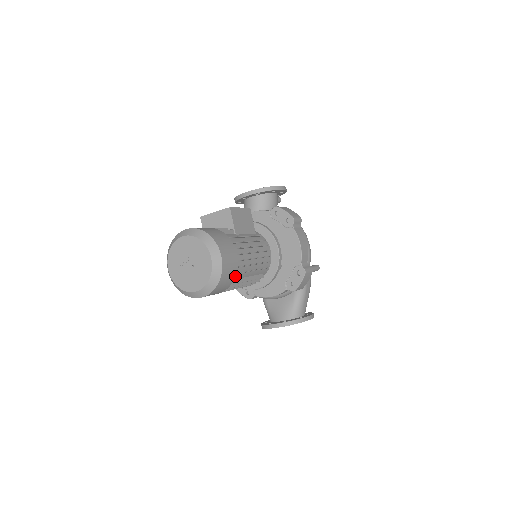
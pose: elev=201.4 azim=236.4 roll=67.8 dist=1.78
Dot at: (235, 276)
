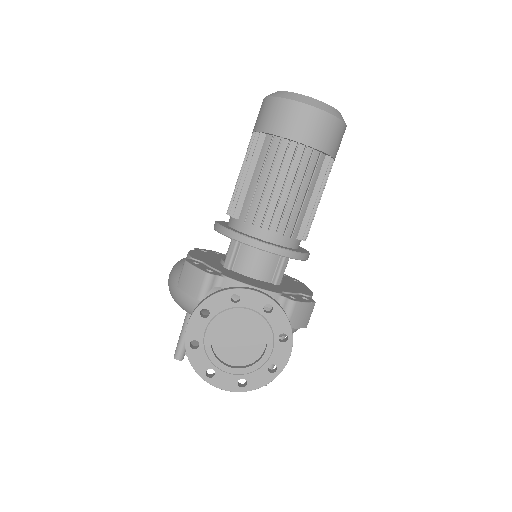
Dot at: (330, 155)
